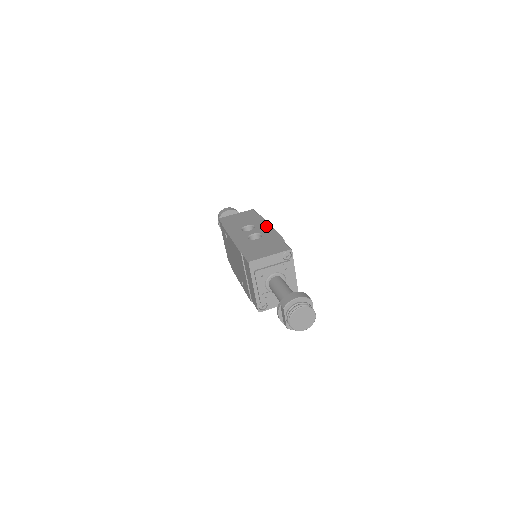
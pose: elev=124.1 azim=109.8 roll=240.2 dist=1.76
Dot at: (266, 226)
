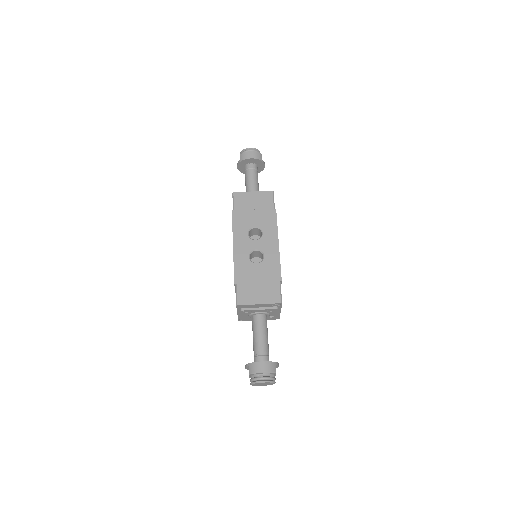
Dot at: (273, 240)
